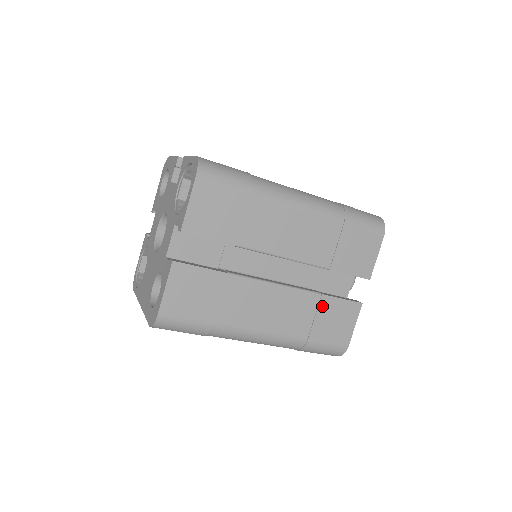
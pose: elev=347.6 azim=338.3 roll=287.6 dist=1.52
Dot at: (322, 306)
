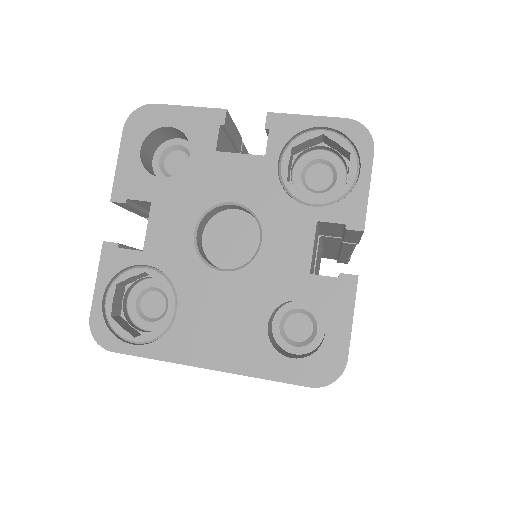
Dot at: occluded
